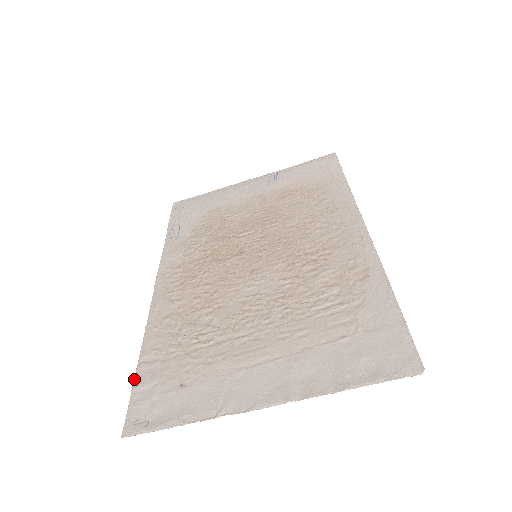
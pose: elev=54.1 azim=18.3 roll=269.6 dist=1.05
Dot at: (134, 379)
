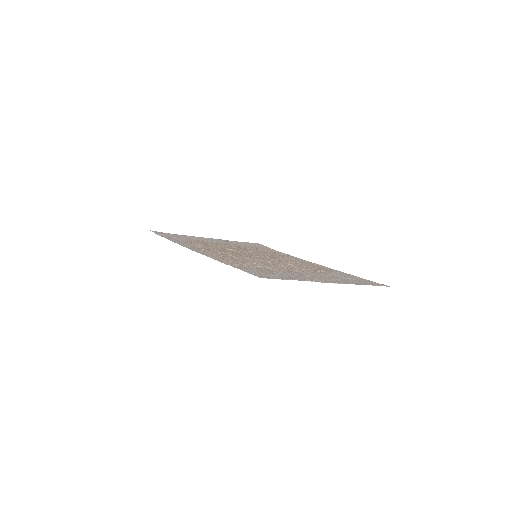
Dot at: occluded
